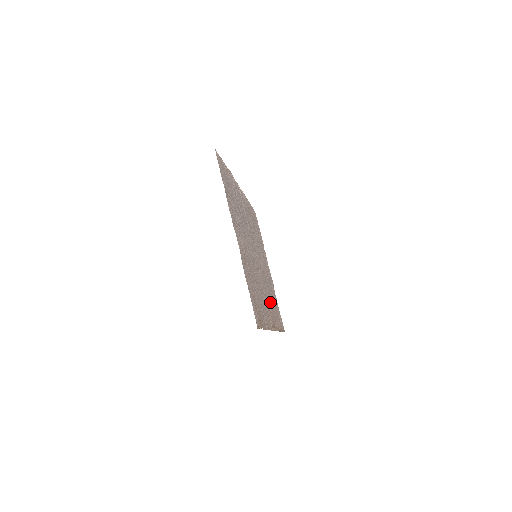
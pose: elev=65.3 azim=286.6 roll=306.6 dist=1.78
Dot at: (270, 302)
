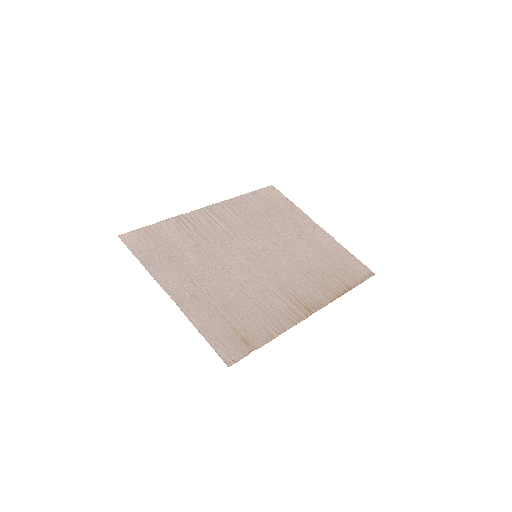
Dot at: (309, 278)
